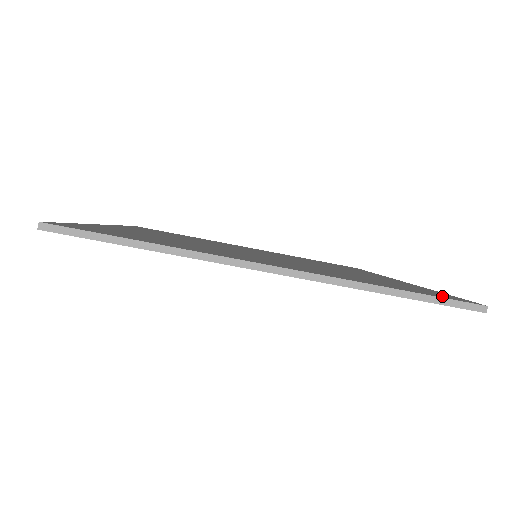
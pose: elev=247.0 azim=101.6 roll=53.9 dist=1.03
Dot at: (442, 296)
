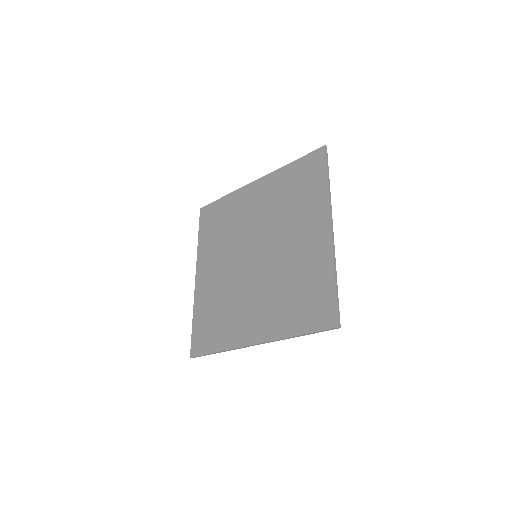
Dot at: (321, 322)
